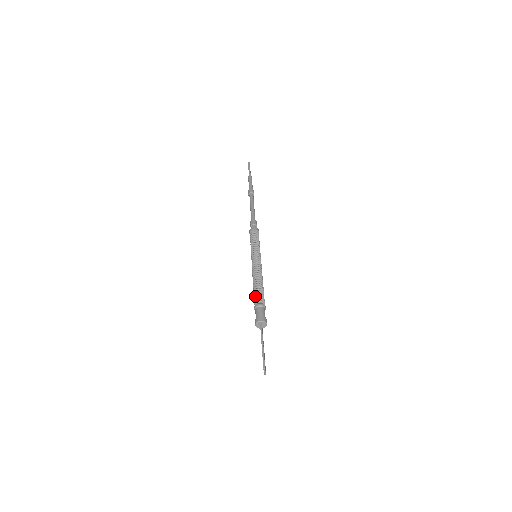
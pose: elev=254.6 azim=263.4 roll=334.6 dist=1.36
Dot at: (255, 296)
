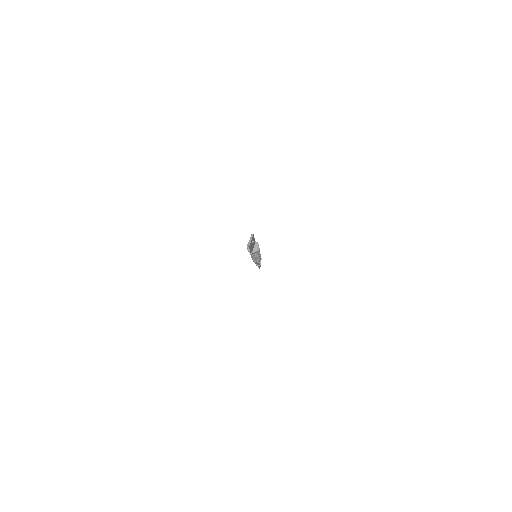
Dot at: occluded
